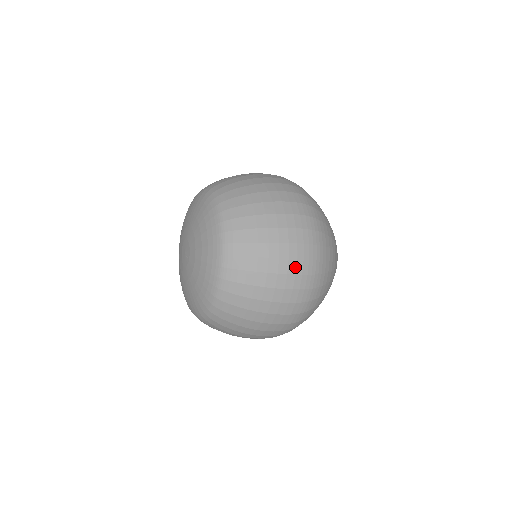
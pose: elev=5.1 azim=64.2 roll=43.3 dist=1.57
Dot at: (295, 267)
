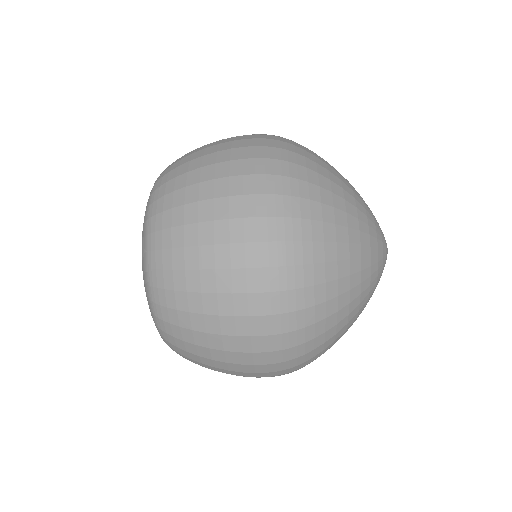
Dot at: (243, 256)
